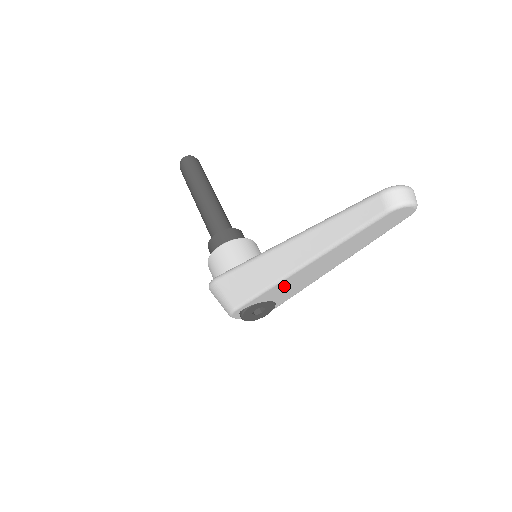
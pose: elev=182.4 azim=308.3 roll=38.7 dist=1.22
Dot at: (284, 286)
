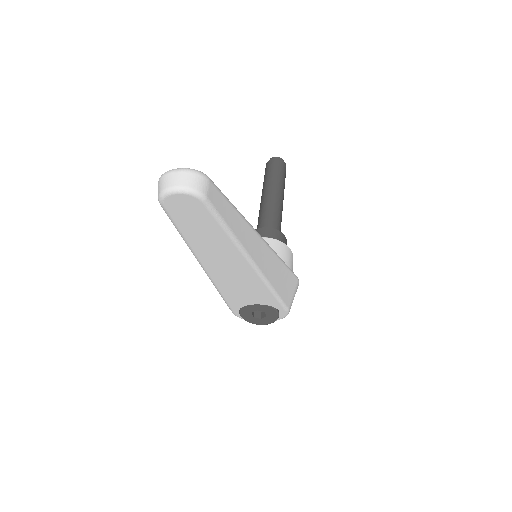
Dot at: (232, 289)
